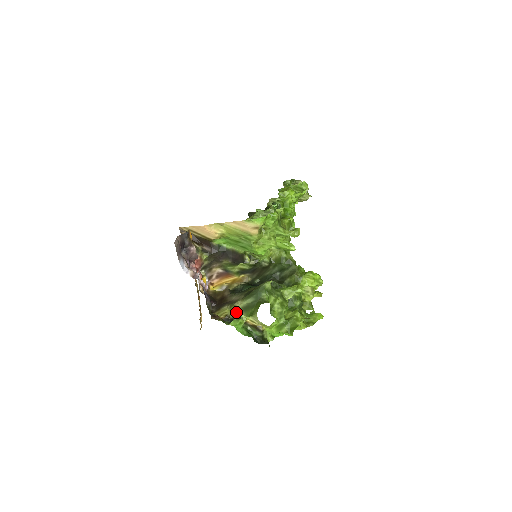
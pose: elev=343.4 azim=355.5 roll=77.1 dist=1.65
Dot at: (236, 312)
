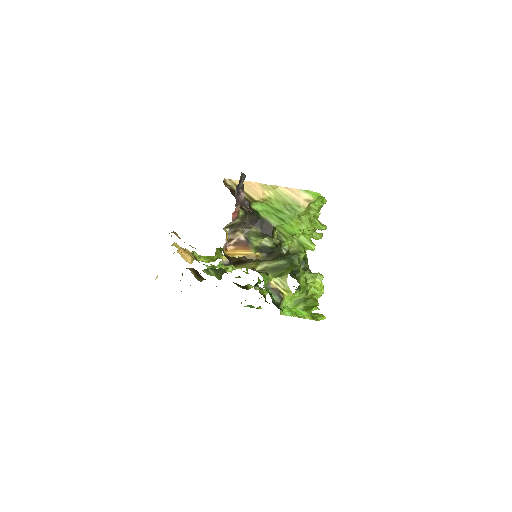
Dot at: (262, 270)
